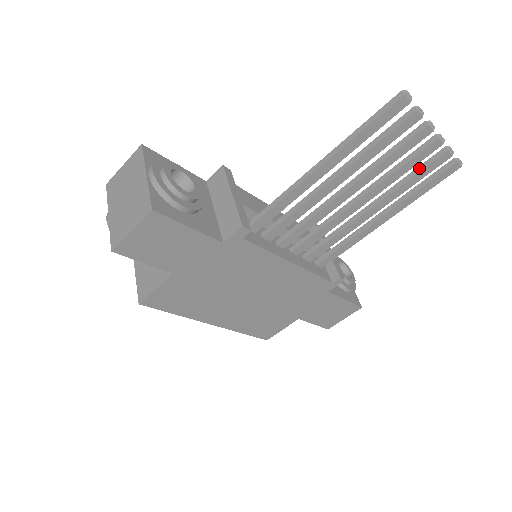
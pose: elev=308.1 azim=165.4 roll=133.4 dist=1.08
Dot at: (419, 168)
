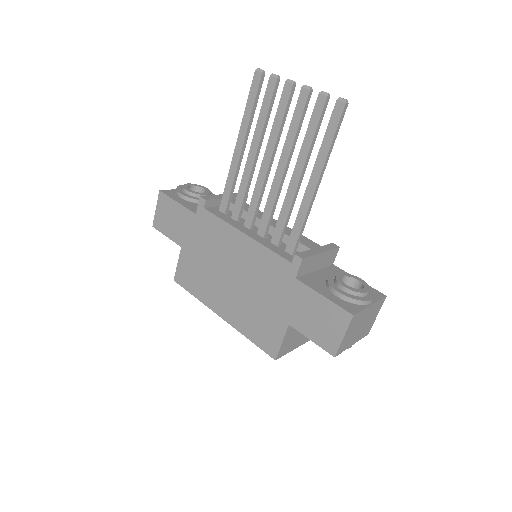
Dot at: (311, 121)
